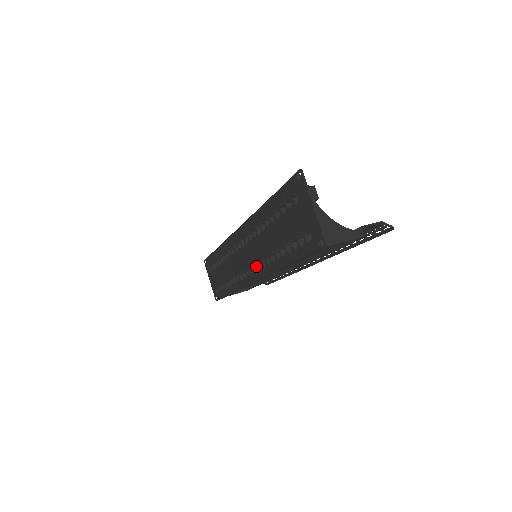
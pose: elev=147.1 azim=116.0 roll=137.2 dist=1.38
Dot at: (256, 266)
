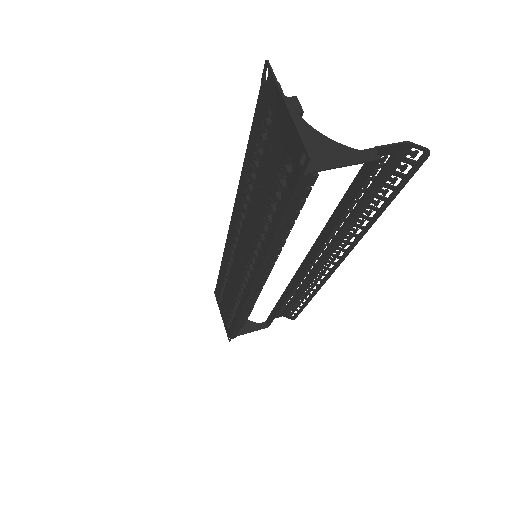
Dot at: occluded
